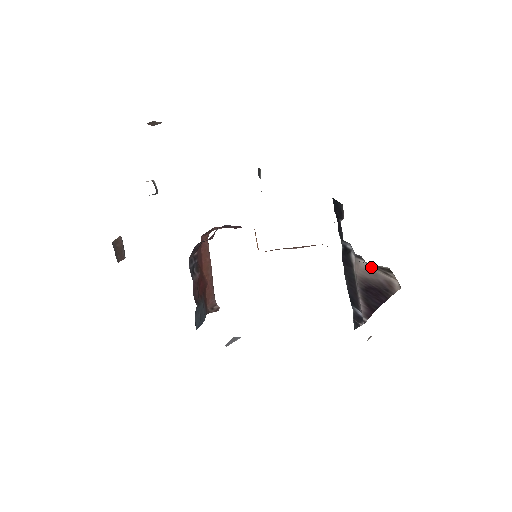
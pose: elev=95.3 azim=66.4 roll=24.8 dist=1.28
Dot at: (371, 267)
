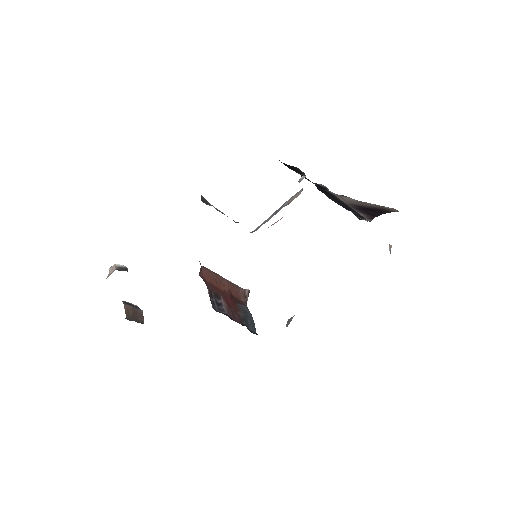
Dot at: (359, 201)
